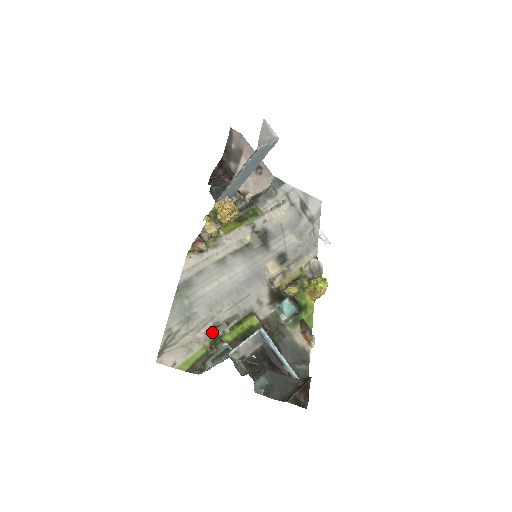
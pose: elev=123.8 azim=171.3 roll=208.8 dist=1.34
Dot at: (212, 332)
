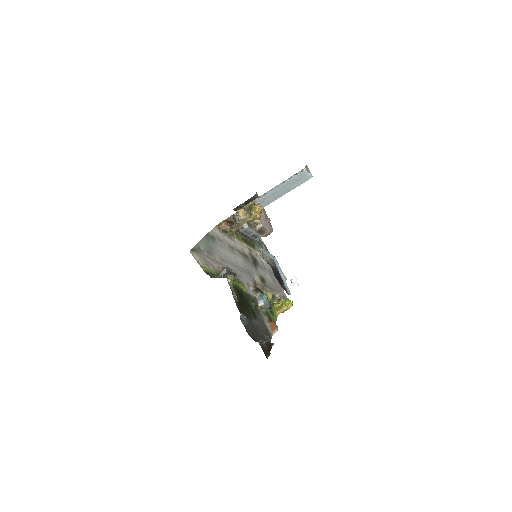
Dot at: (223, 268)
